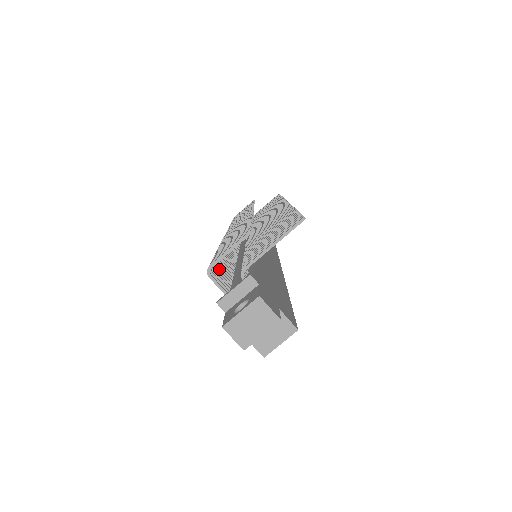
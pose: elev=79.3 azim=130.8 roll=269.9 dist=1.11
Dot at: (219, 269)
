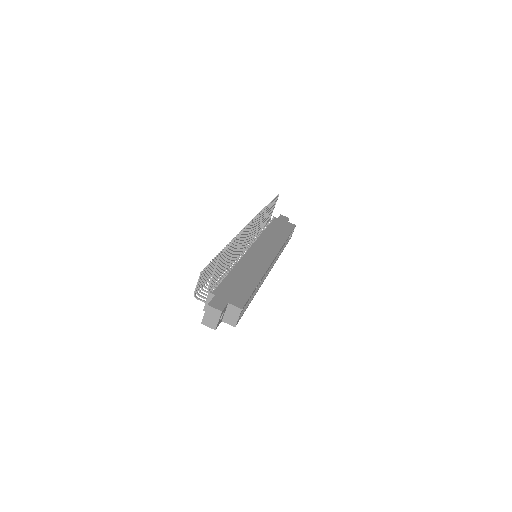
Dot at: occluded
